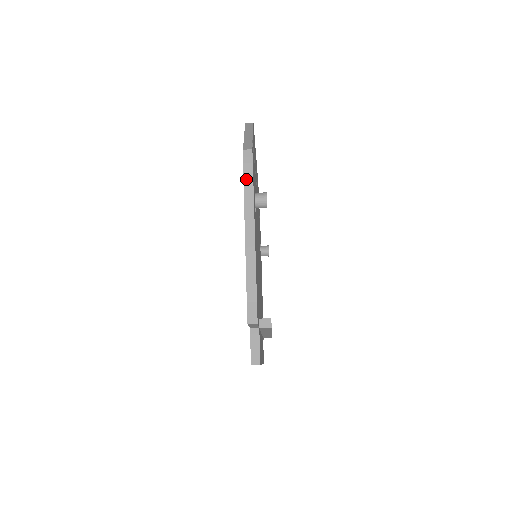
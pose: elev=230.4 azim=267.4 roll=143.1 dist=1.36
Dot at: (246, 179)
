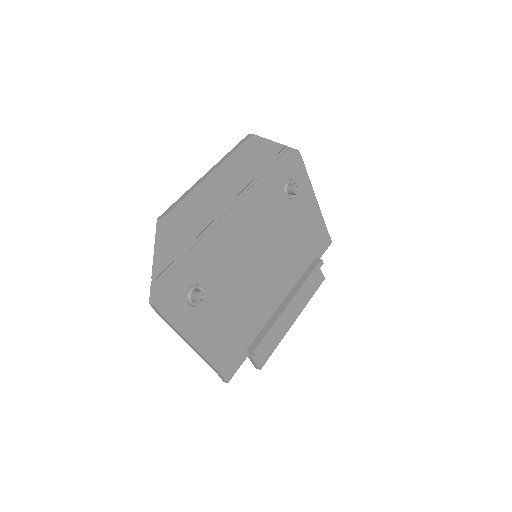
Dot at: (165, 320)
